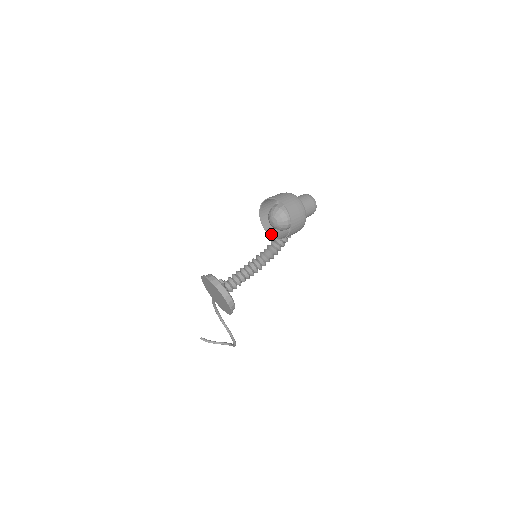
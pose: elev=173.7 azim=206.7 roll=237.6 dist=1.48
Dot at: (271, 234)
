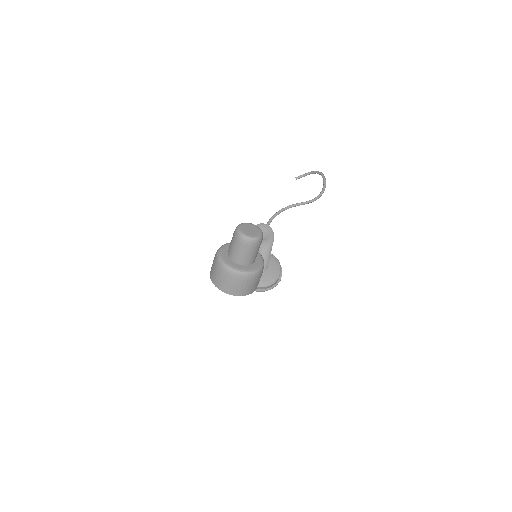
Dot at: occluded
